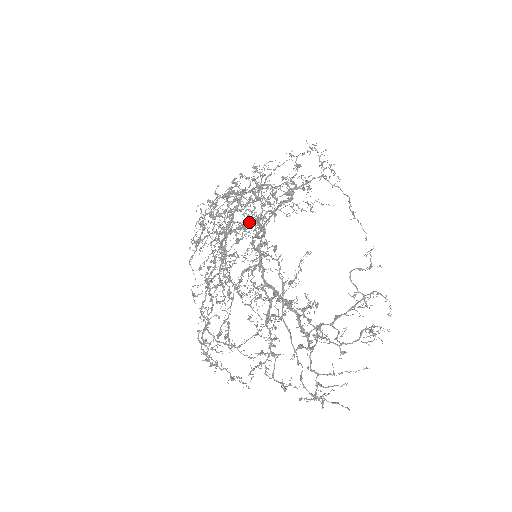
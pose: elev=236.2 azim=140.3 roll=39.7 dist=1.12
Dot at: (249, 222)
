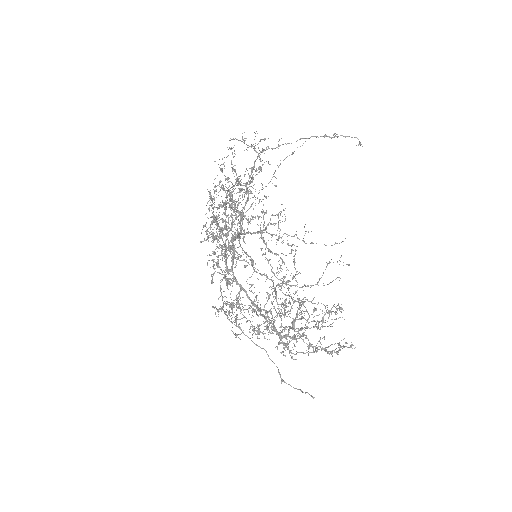
Dot at: (218, 263)
